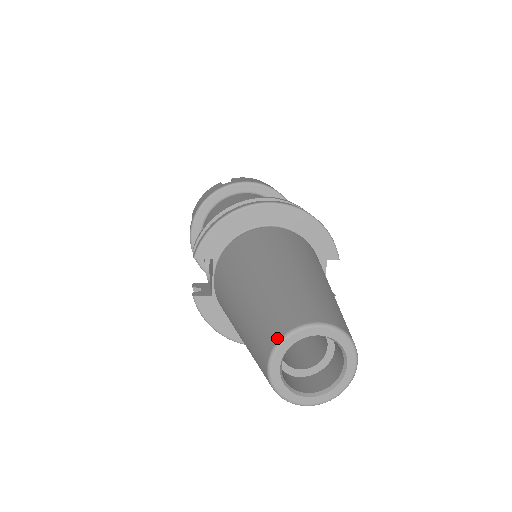
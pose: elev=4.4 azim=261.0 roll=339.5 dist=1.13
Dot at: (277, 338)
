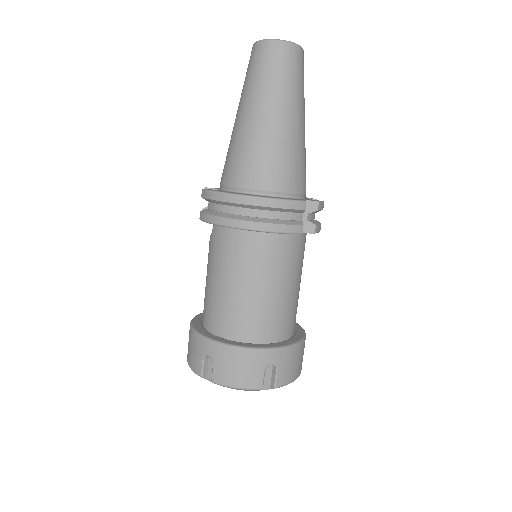
Dot at: occluded
